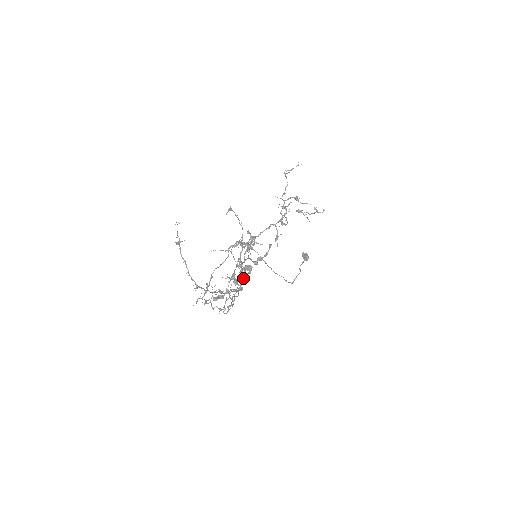
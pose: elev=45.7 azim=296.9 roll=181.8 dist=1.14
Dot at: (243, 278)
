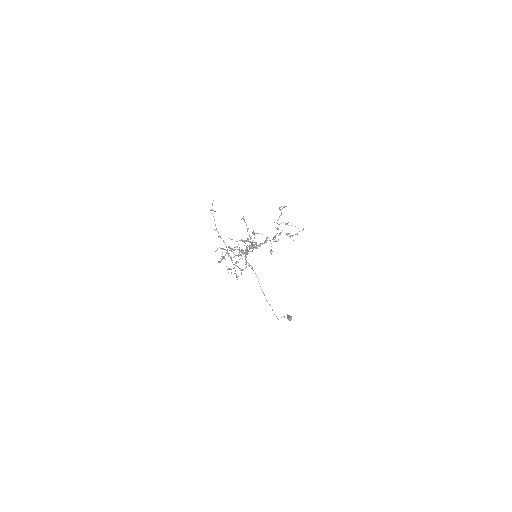
Dot at: (247, 252)
